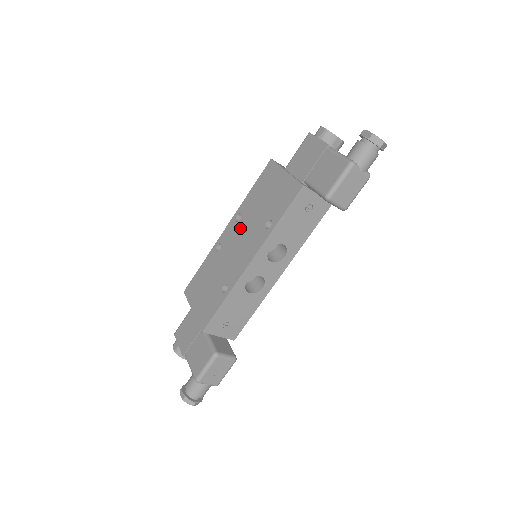
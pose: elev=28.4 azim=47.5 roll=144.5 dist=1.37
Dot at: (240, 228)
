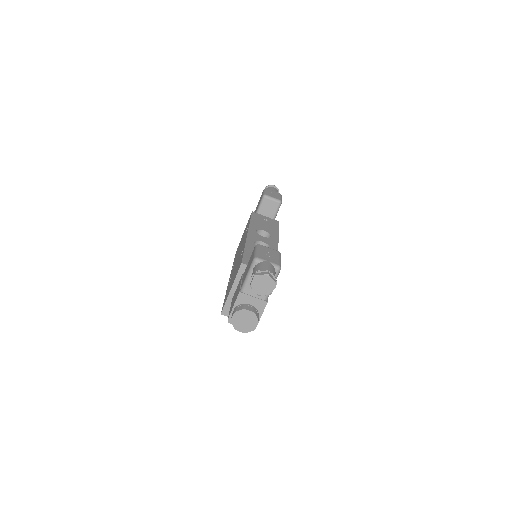
Dot at: (236, 259)
